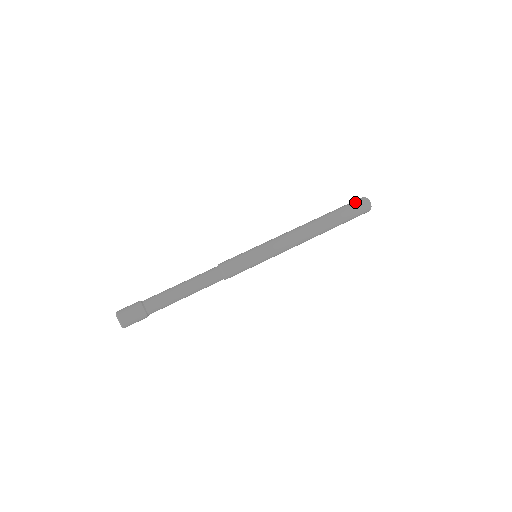
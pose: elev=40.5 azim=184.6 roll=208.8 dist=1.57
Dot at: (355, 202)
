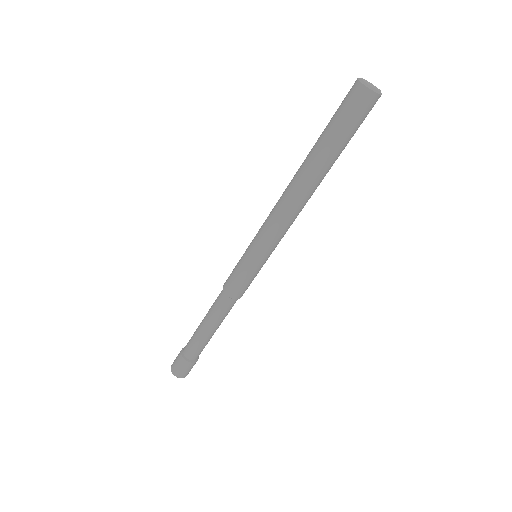
Dot at: (345, 104)
